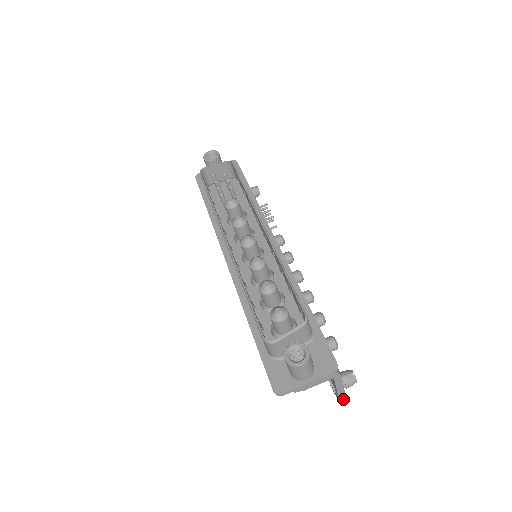
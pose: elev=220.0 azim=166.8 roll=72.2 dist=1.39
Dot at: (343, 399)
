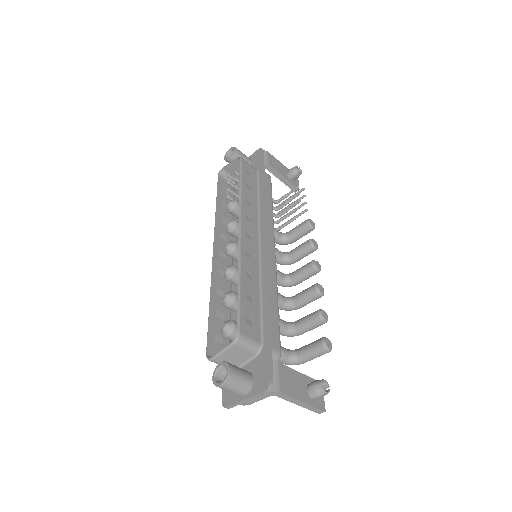
Dot at: (316, 410)
